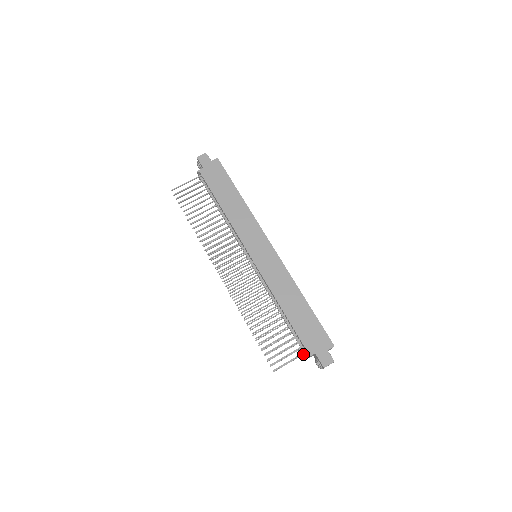
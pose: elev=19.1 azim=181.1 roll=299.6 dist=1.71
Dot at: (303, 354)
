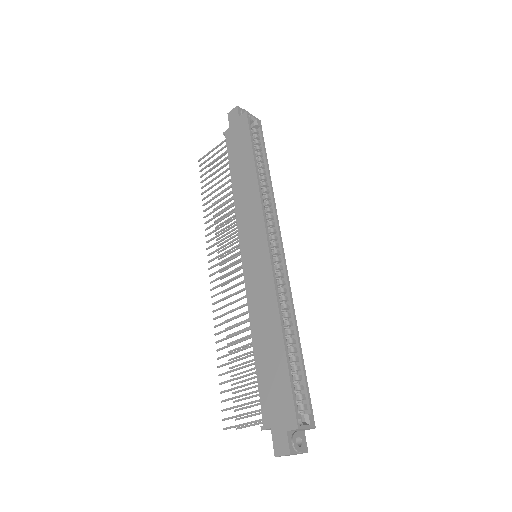
Dot at: occluded
